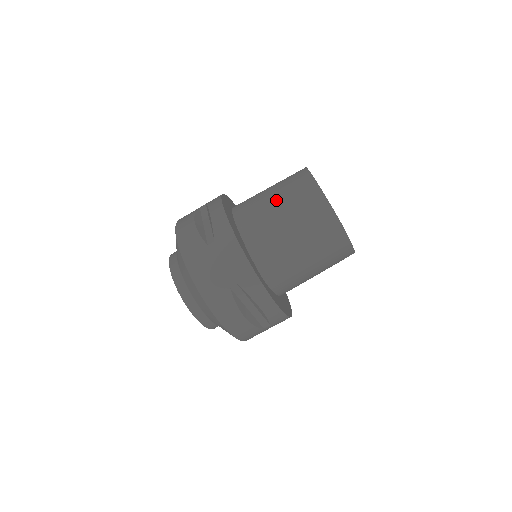
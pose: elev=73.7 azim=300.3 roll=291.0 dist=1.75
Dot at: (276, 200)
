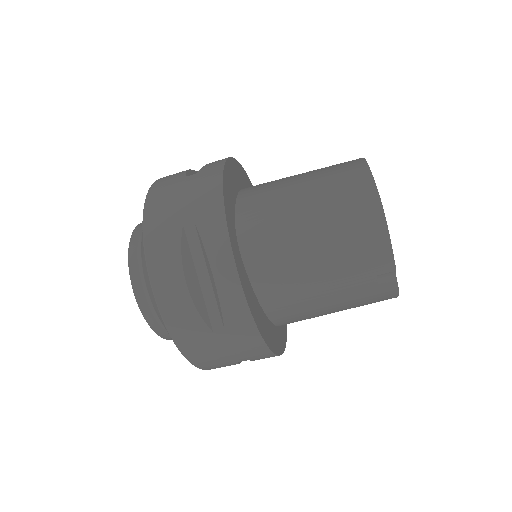
Dot at: (303, 173)
